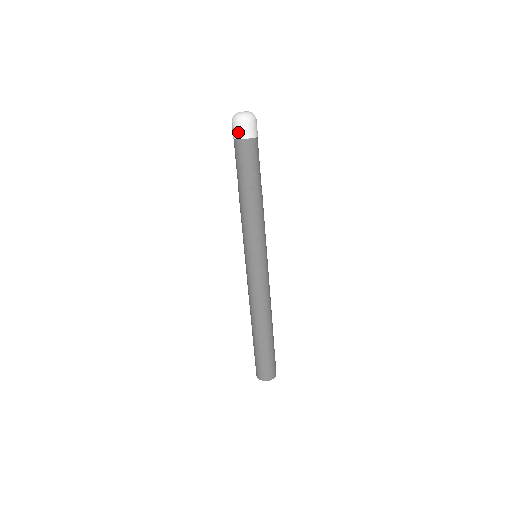
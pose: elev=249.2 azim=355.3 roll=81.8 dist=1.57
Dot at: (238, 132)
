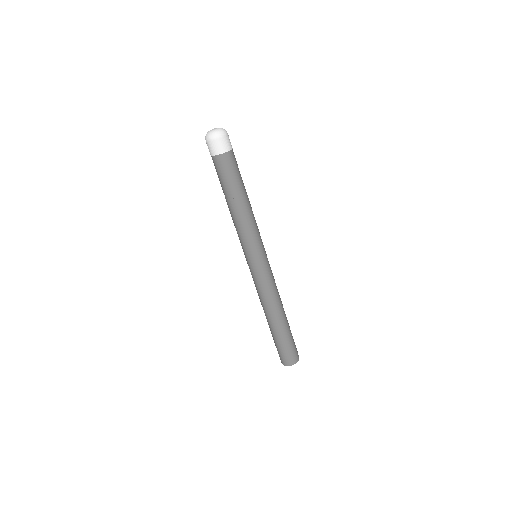
Dot at: (220, 147)
